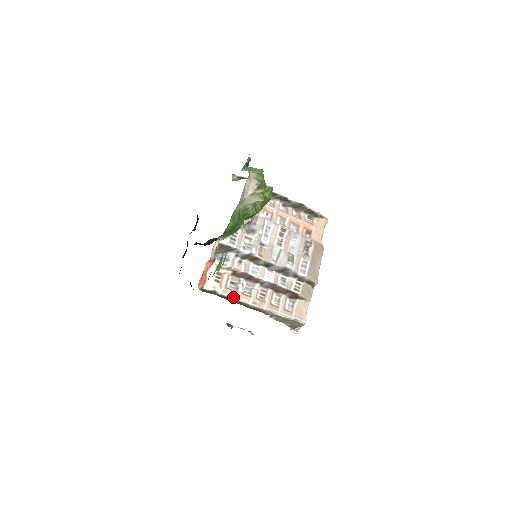
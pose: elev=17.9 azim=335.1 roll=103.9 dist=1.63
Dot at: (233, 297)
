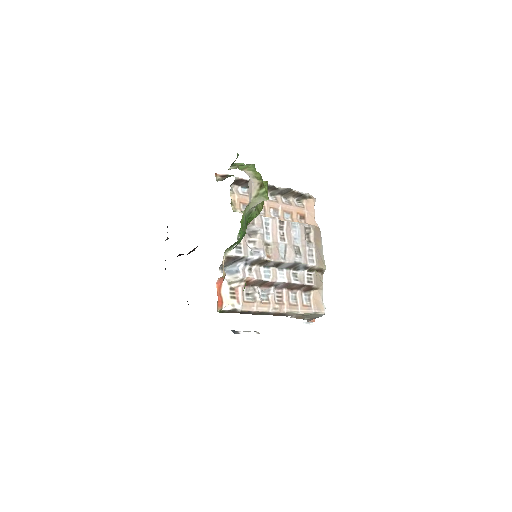
Dot at: (253, 309)
